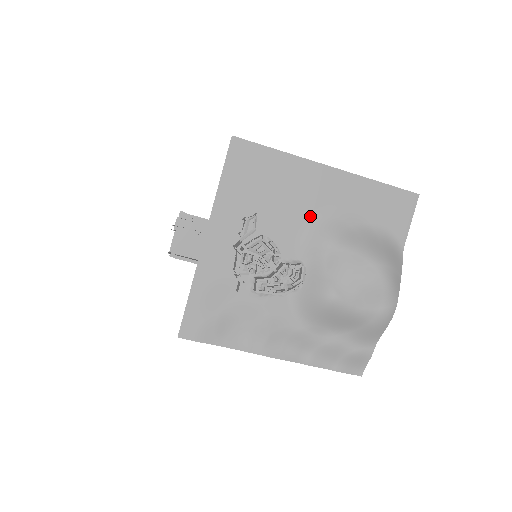
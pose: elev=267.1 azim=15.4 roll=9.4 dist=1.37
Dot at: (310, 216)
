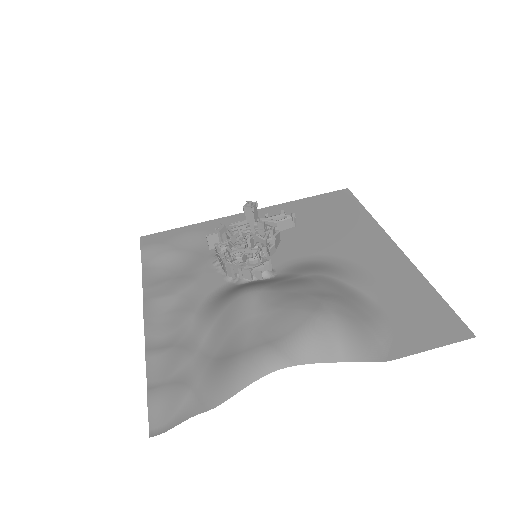
Dot at: (331, 257)
